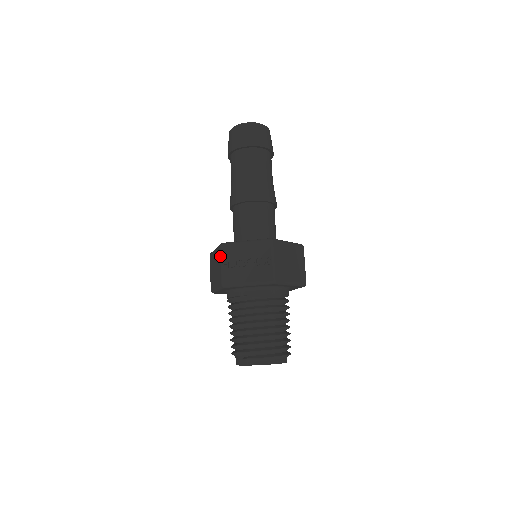
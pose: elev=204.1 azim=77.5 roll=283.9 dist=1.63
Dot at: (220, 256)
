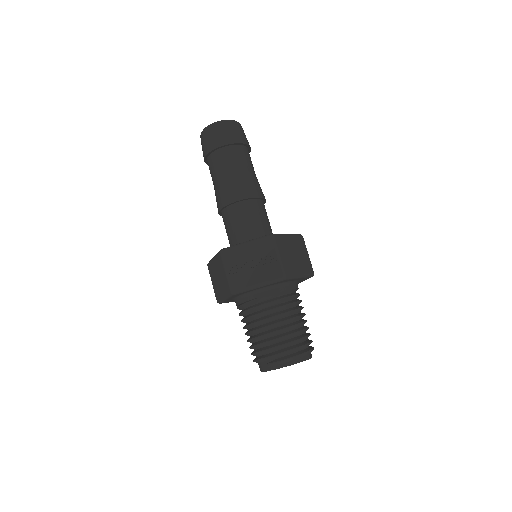
Dot at: (222, 263)
